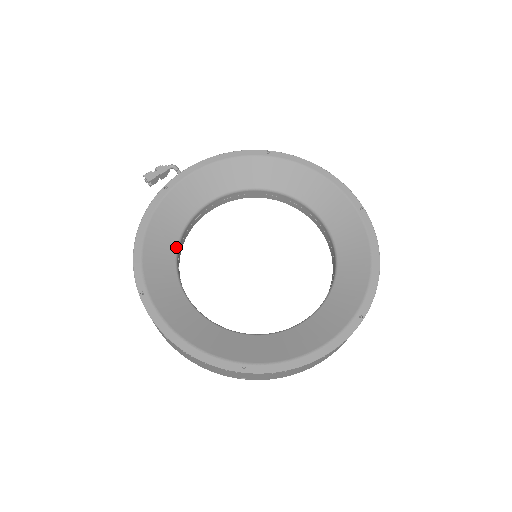
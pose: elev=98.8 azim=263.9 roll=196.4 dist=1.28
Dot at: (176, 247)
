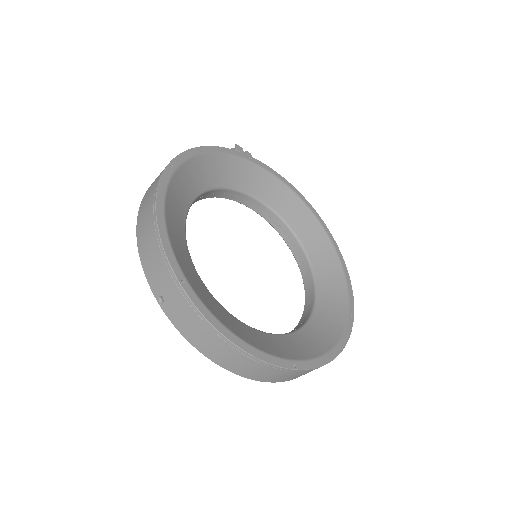
Dot at: (214, 187)
